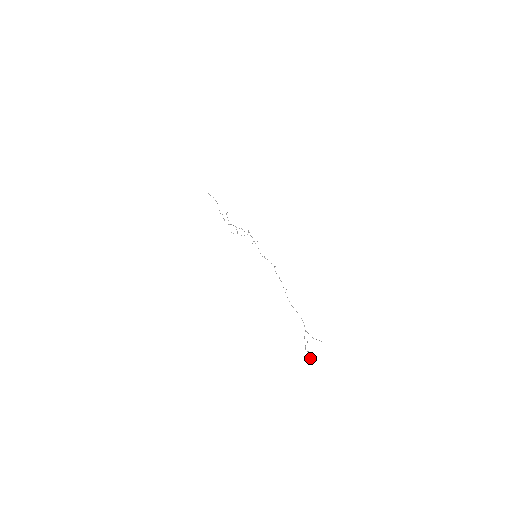
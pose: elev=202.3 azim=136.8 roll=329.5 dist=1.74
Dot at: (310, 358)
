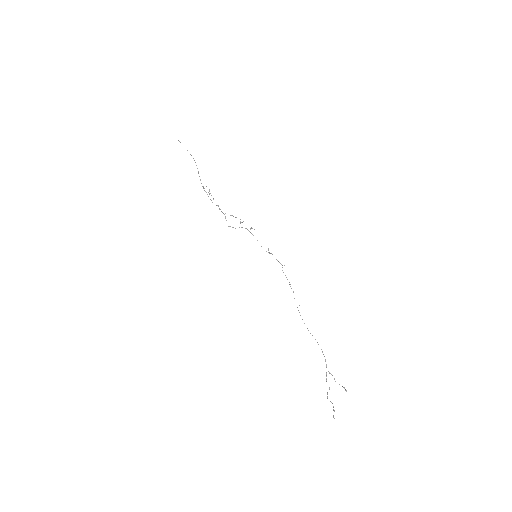
Dot at: occluded
